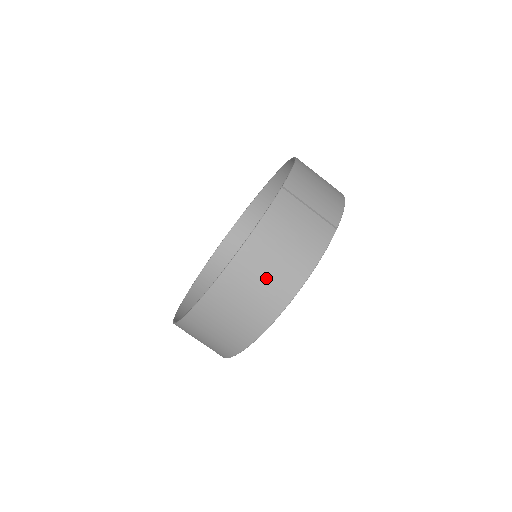
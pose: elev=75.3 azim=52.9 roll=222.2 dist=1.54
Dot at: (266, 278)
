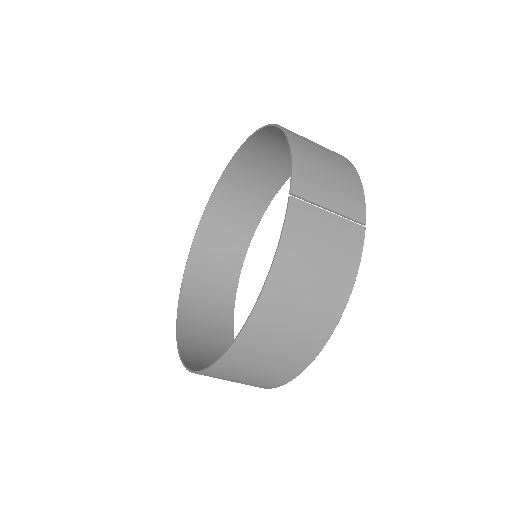
Dot at: (299, 319)
